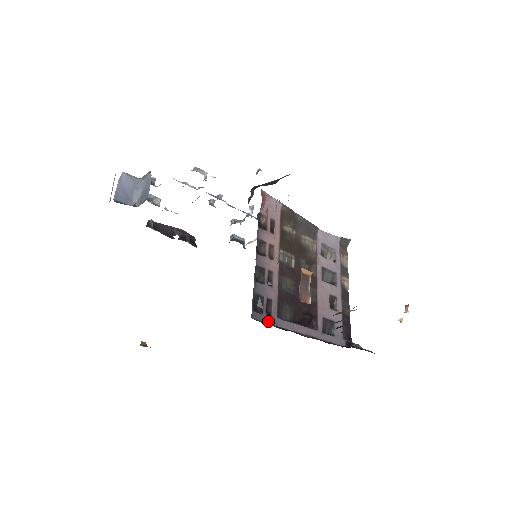
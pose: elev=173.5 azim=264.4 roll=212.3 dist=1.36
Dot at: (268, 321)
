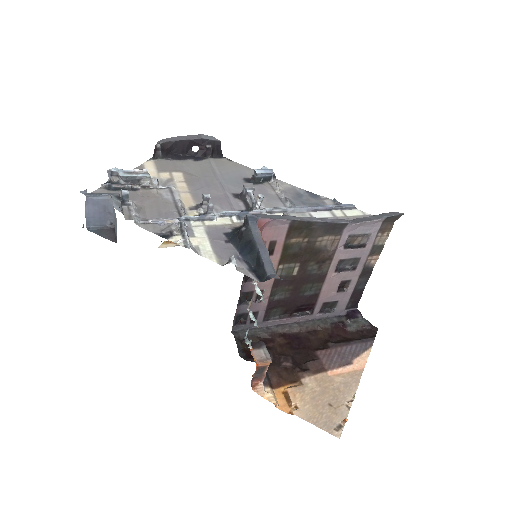
Dot at: (251, 326)
